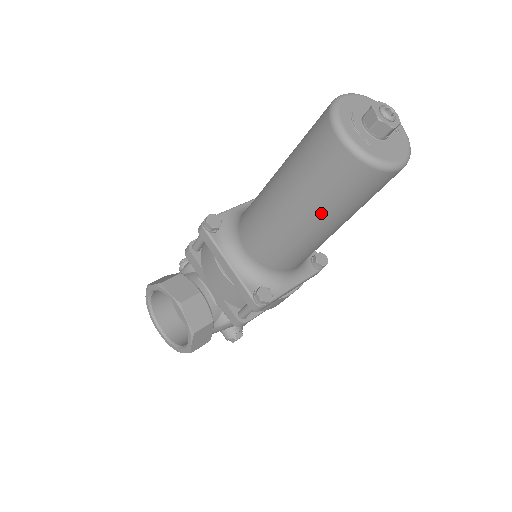
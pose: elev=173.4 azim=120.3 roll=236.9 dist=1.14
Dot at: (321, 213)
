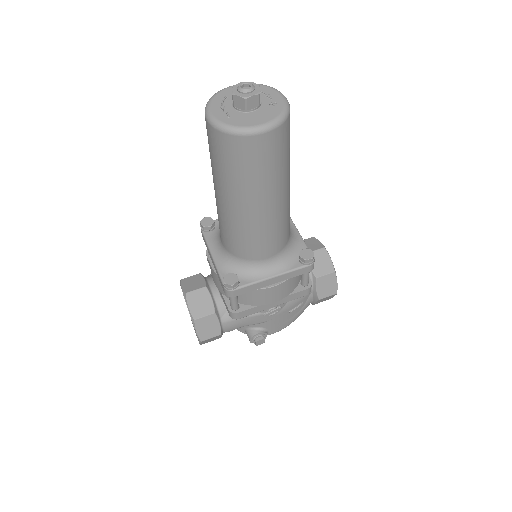
Dot at: (230, 189)
